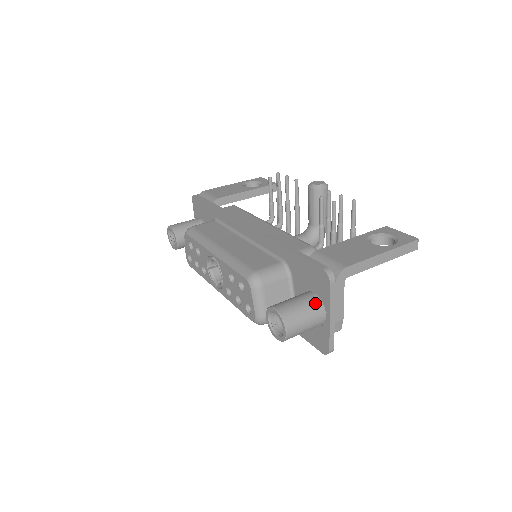
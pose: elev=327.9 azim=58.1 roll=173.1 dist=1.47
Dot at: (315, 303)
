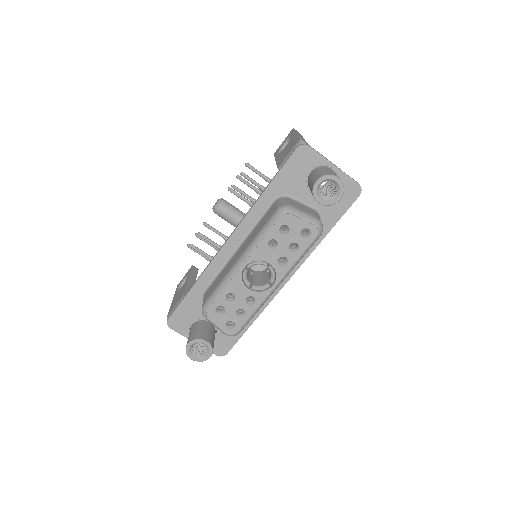
Dot at: (320, 168)
